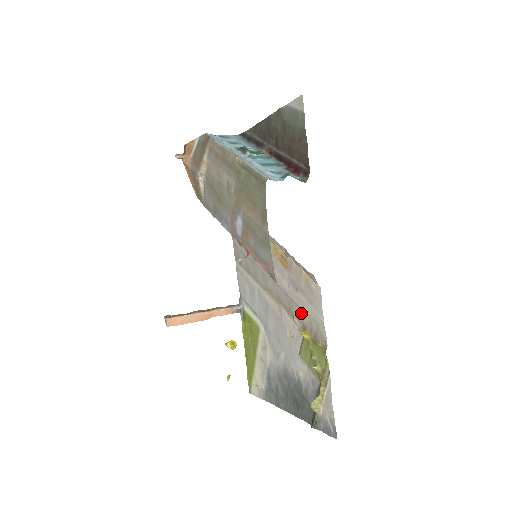
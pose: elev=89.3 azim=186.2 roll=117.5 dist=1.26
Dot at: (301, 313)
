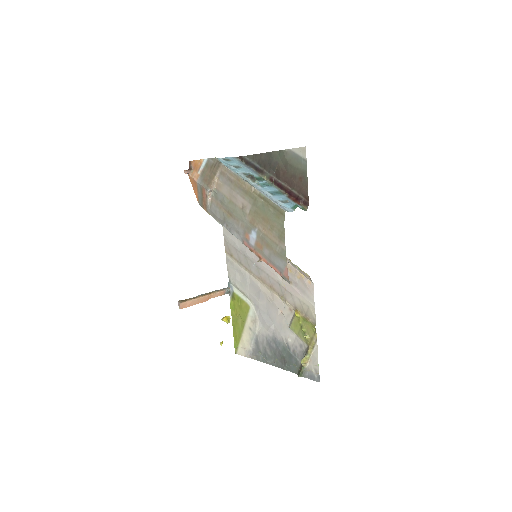
Dot at: (293, 299)
